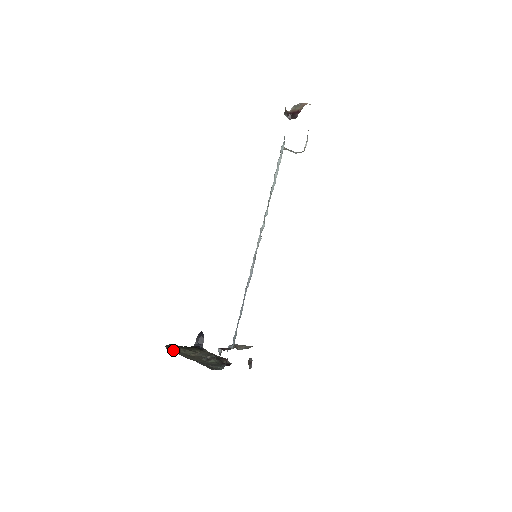
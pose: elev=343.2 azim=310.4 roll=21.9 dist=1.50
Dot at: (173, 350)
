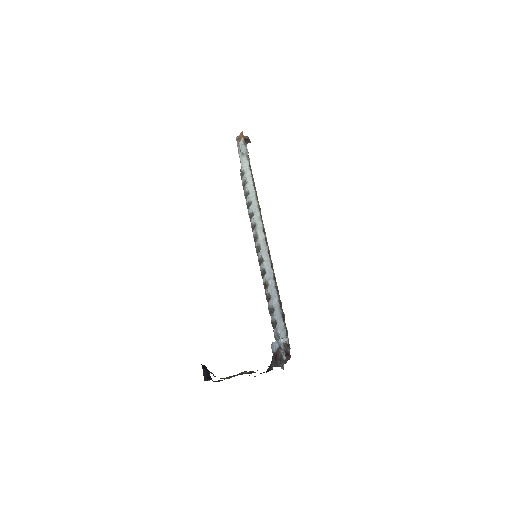
Dot at: occluded
